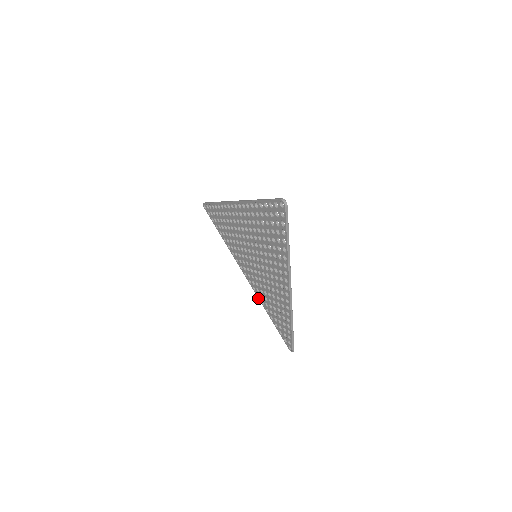
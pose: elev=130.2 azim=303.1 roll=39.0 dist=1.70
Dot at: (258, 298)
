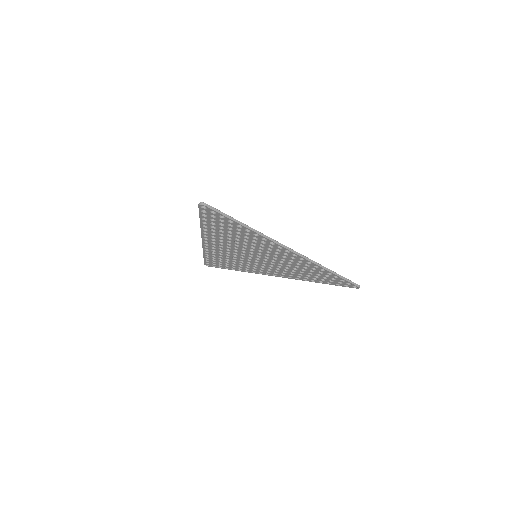
Dot at: occluded
